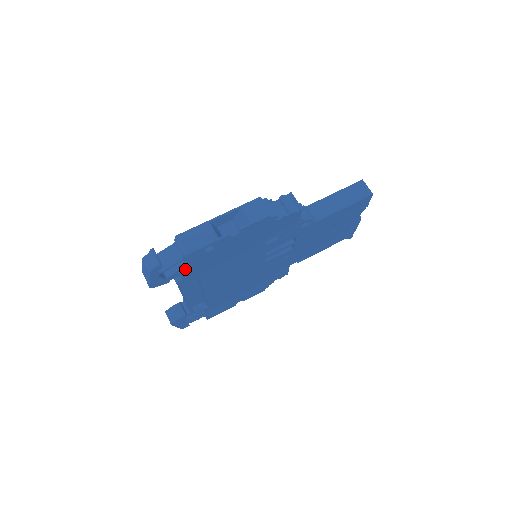
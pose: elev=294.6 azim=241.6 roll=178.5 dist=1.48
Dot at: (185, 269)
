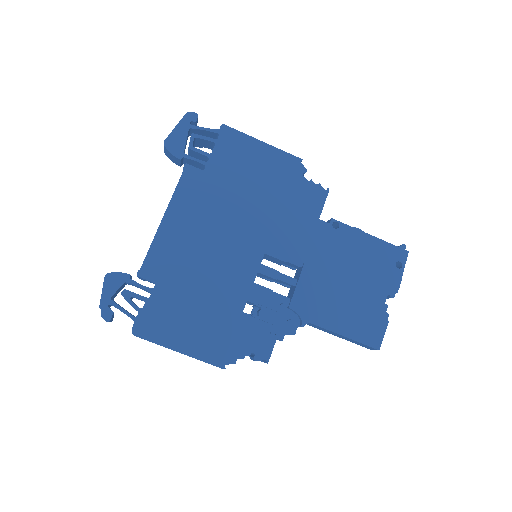
Dot at: occluded
